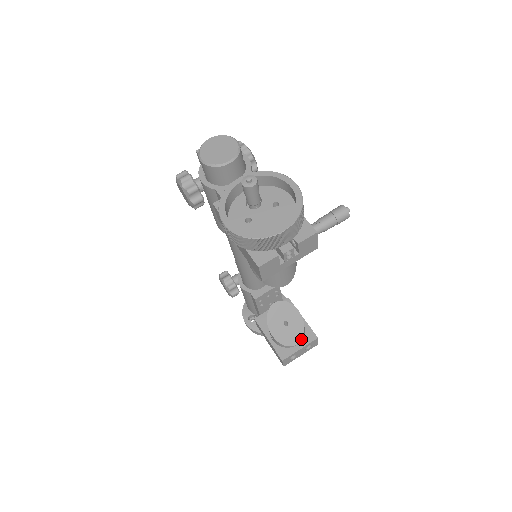
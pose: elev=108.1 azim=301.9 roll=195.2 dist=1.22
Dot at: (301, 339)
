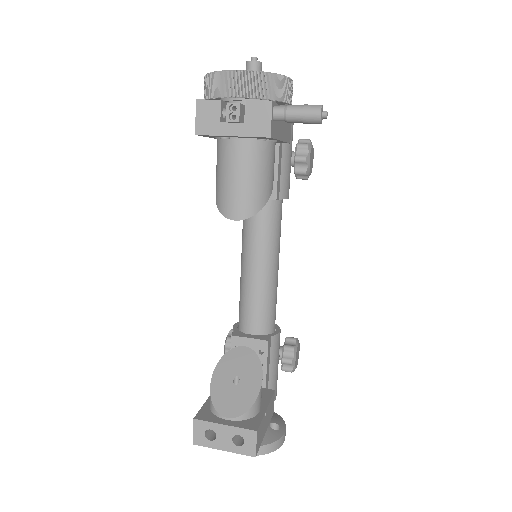
Dot at: (237, 416)
